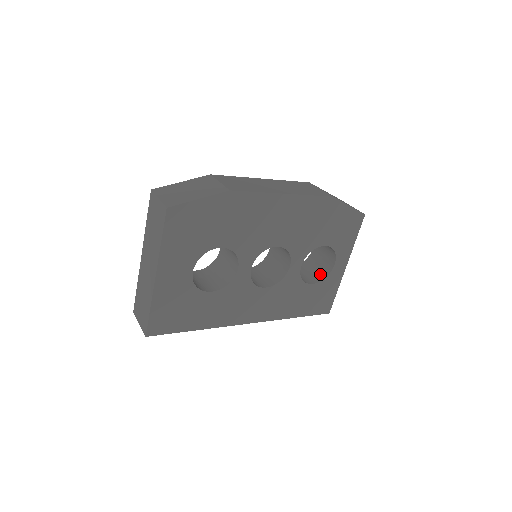
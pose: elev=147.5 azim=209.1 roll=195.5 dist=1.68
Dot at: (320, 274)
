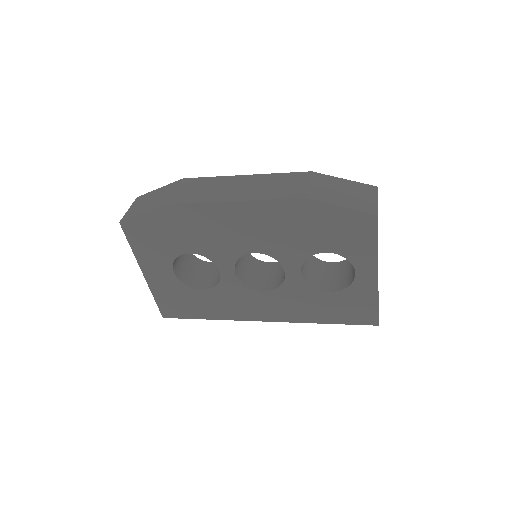
Dot at: (347, 280)
